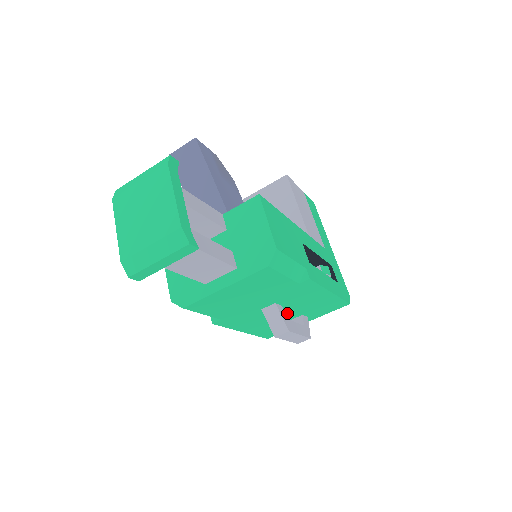
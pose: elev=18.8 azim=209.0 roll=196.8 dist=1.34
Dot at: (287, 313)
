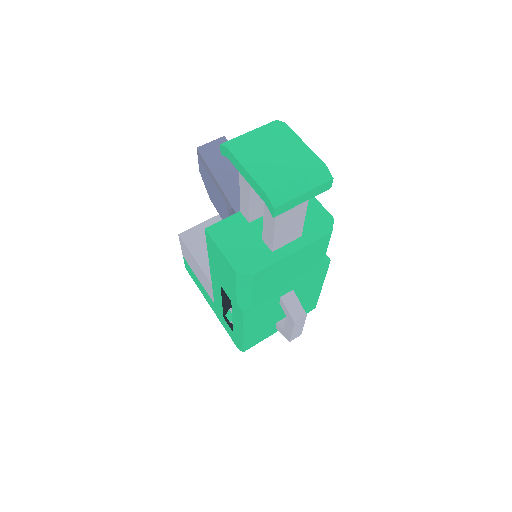
Dot at: occluded
